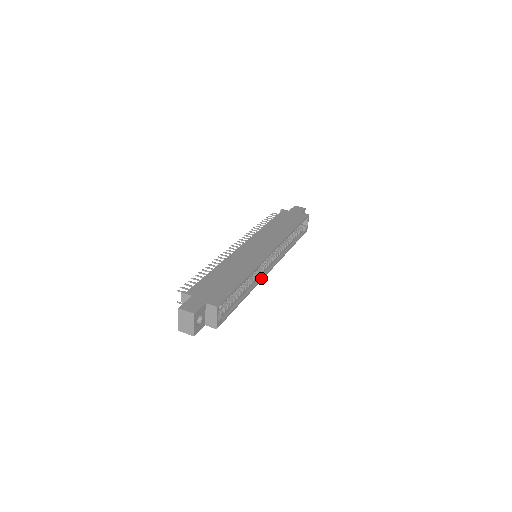
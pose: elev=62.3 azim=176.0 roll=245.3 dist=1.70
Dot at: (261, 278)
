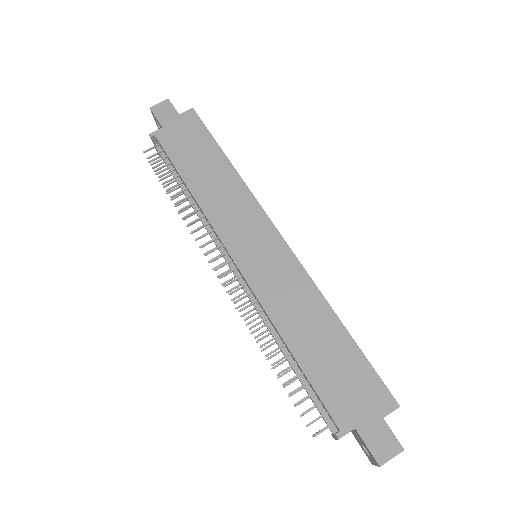
Dot at: occluded
